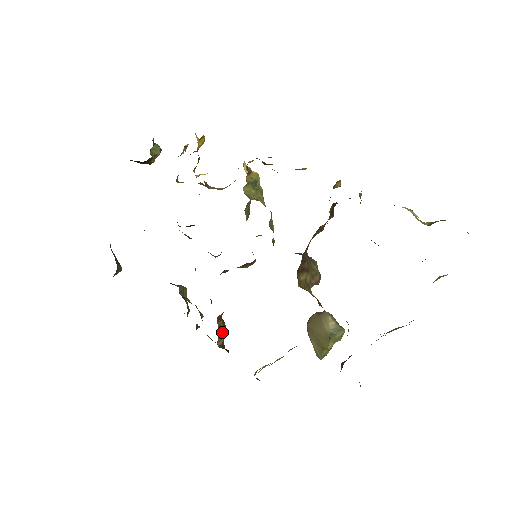
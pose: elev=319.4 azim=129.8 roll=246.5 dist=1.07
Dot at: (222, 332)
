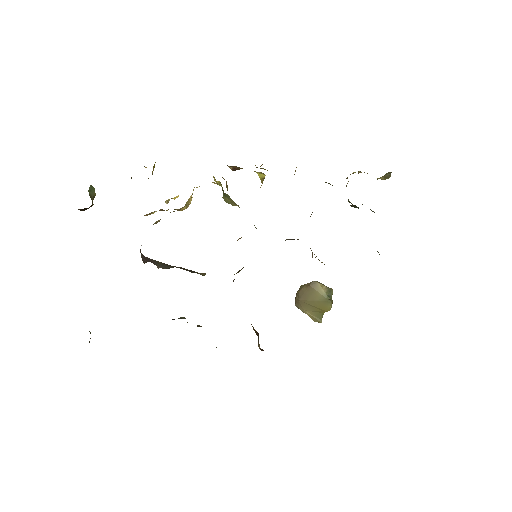
Dot at: (258, 336)
